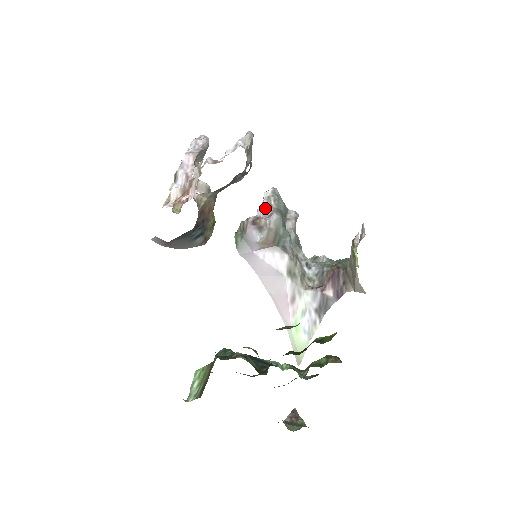
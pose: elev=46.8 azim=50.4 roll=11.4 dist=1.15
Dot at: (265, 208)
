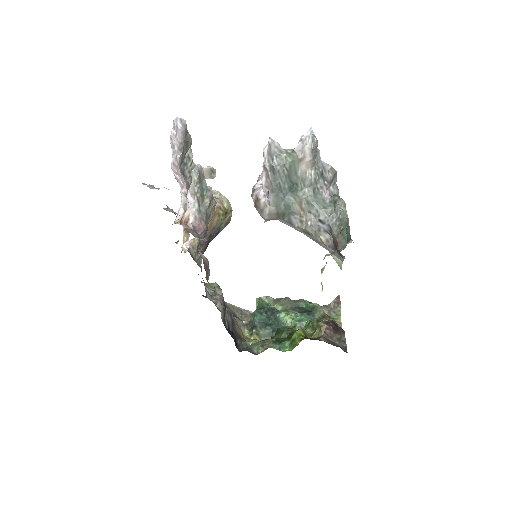
Dot at: (264, 178)
